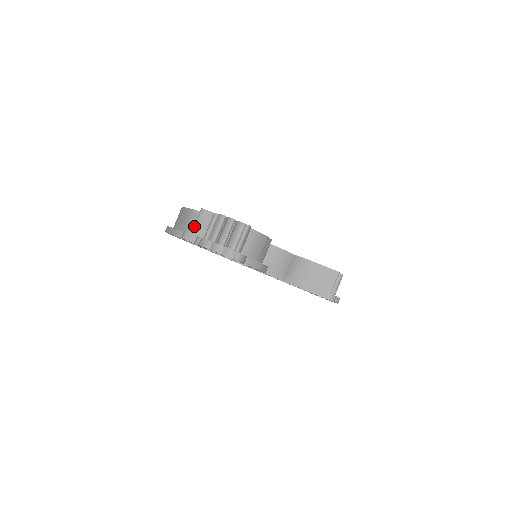
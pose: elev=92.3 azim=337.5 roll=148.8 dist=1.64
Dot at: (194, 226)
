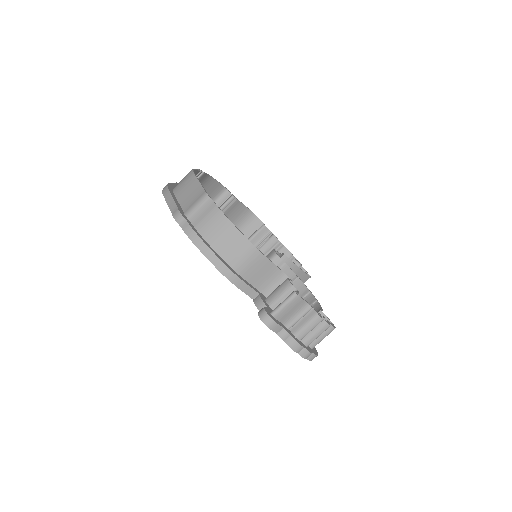
Dot at: (280, 310)
